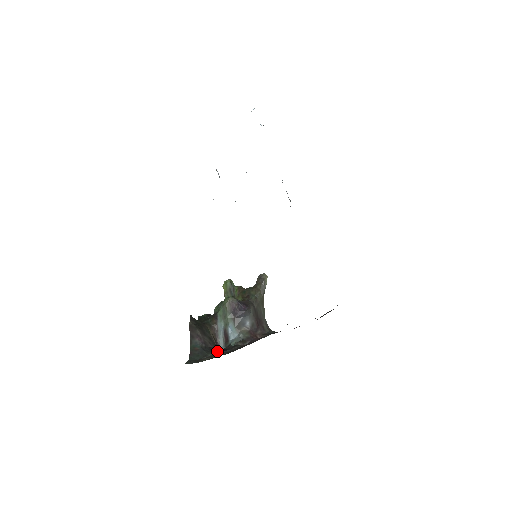
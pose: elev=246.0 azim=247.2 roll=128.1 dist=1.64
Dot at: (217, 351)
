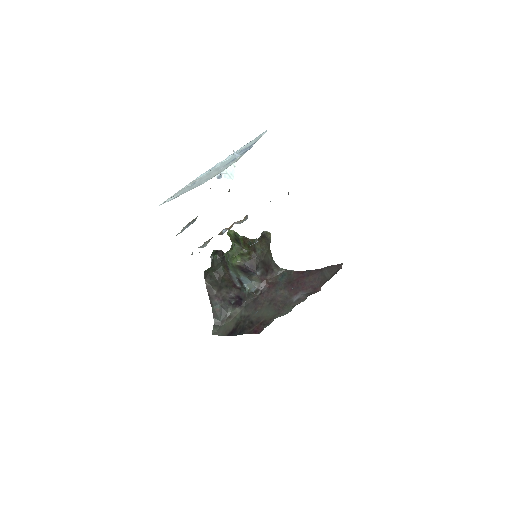
Dot at: (235, 304)
